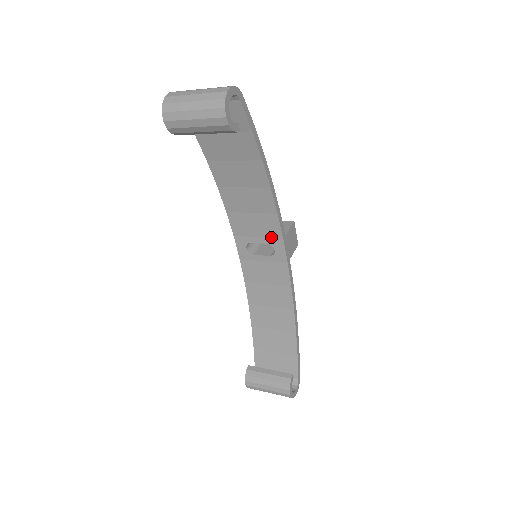
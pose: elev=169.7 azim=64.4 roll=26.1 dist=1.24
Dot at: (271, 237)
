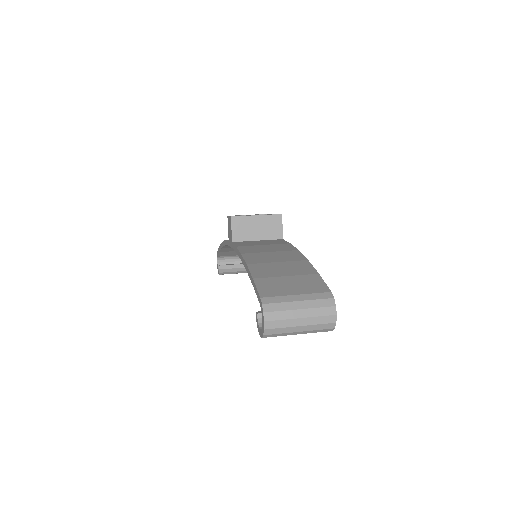
Dot at: occluded
